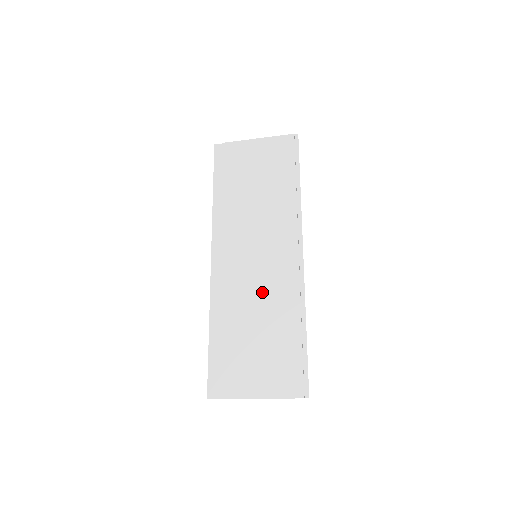
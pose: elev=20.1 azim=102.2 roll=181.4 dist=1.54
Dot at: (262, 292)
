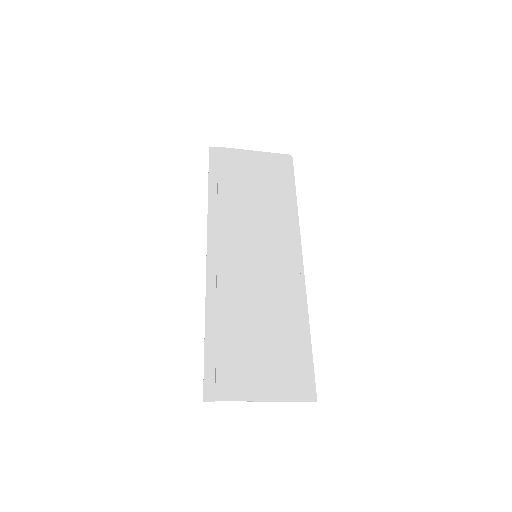
Dot at: (264, 291)
